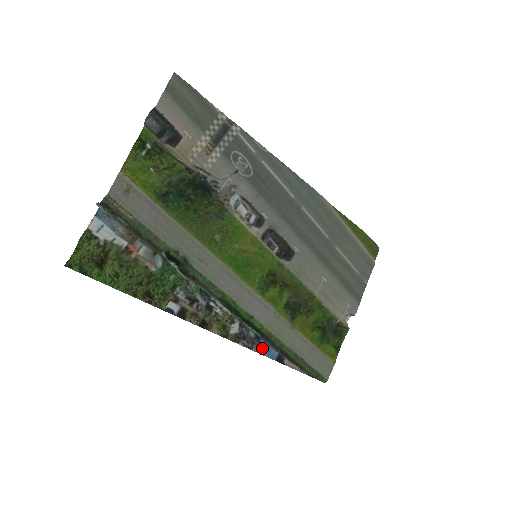
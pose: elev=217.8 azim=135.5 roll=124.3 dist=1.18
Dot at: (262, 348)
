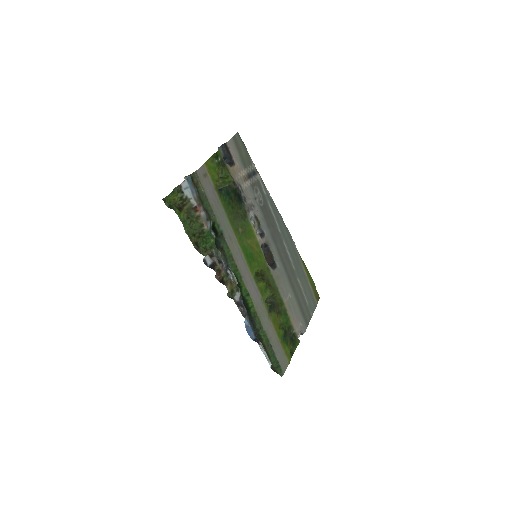
Dot at: occluded
